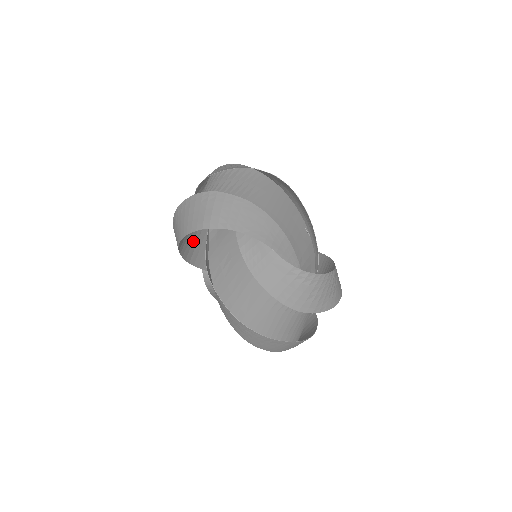
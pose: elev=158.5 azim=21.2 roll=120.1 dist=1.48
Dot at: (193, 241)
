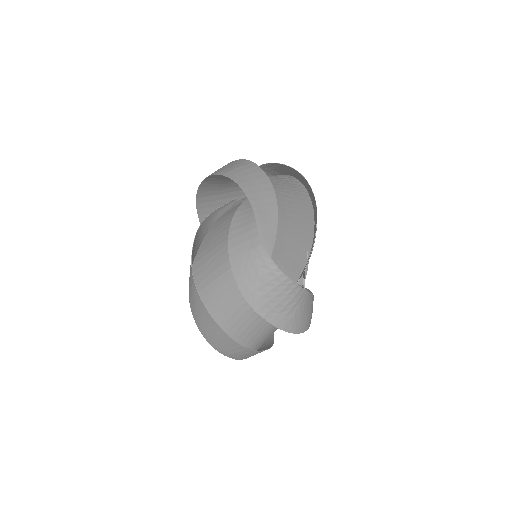
Dot at: occluded
